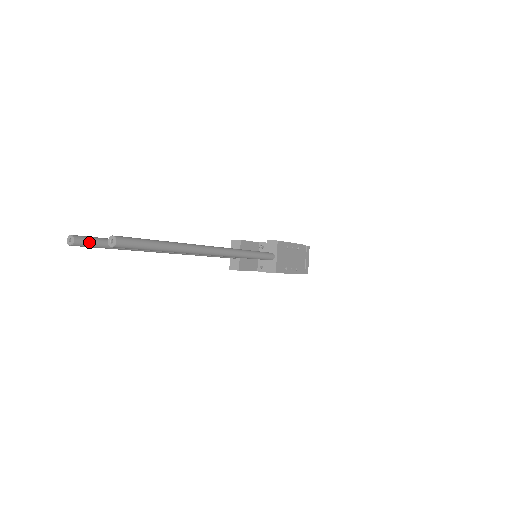
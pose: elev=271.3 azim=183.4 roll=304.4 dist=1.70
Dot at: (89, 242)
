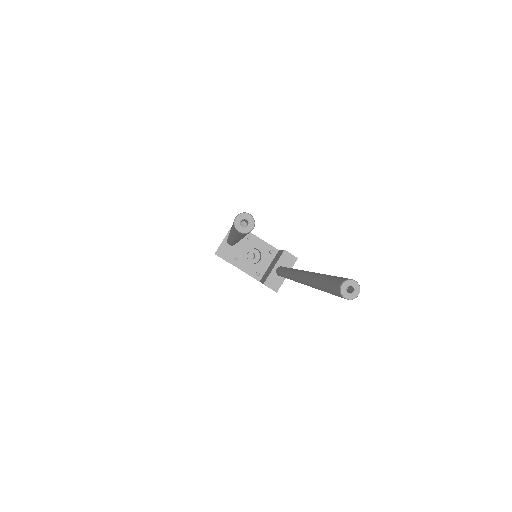
Dot at: occluded
